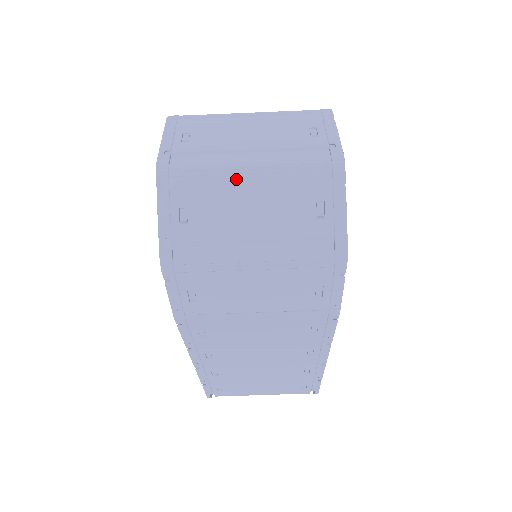
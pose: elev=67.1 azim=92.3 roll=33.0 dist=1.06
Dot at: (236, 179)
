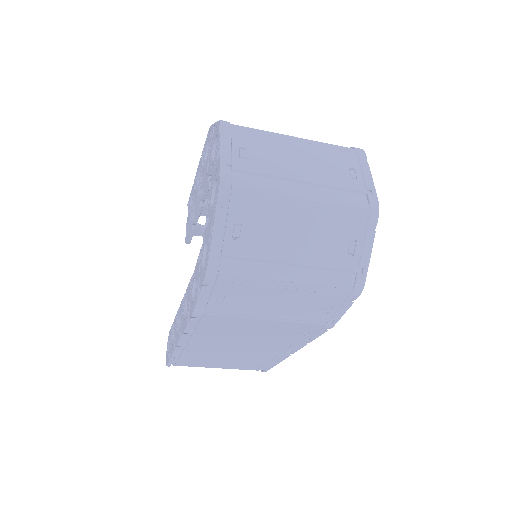
Dot at: (289, 208)
